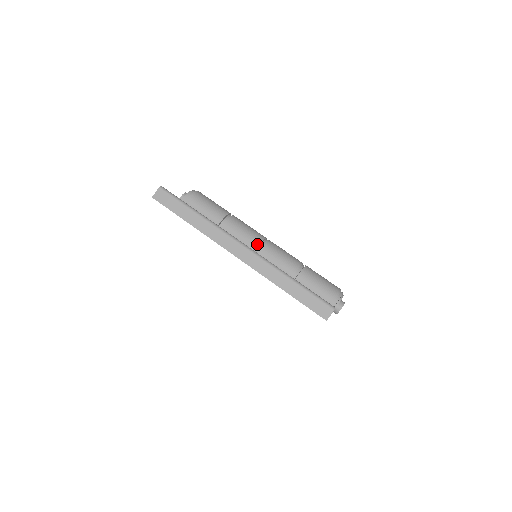
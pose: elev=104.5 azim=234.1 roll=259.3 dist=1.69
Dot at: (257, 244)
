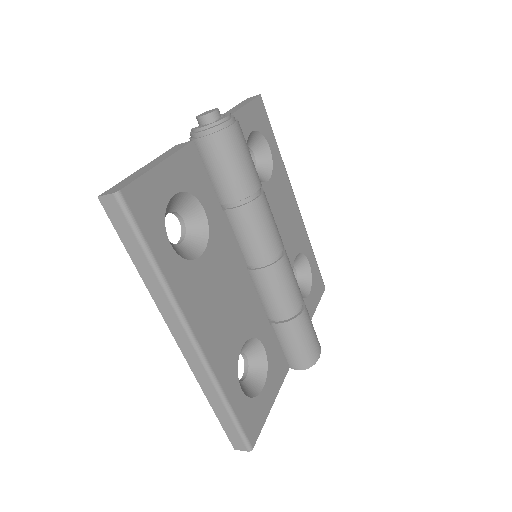
Dot at: (258, 262)
